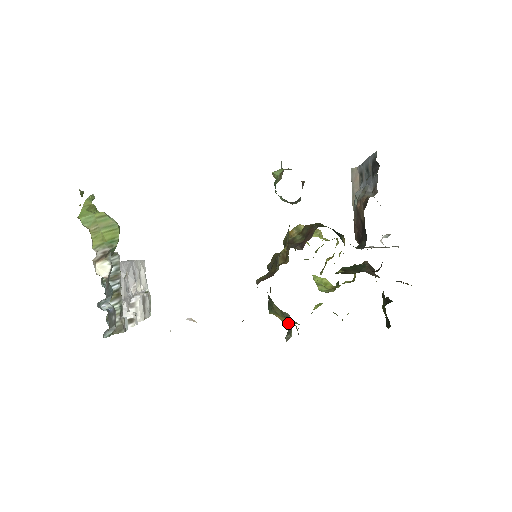
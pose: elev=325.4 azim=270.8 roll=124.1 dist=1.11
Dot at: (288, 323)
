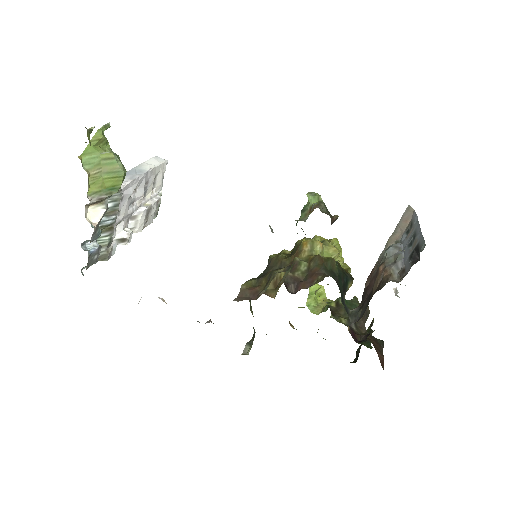
Dot at: (254, 336)
